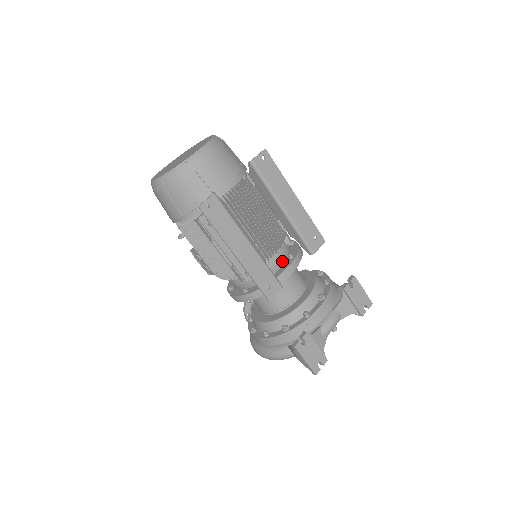
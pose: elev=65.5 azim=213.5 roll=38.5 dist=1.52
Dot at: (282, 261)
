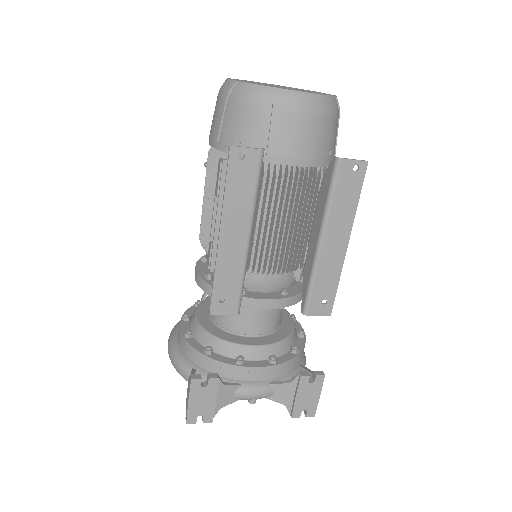
Dot at: (271, 287)
